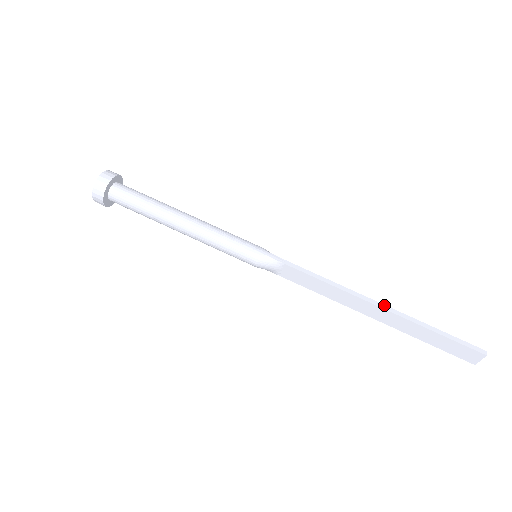
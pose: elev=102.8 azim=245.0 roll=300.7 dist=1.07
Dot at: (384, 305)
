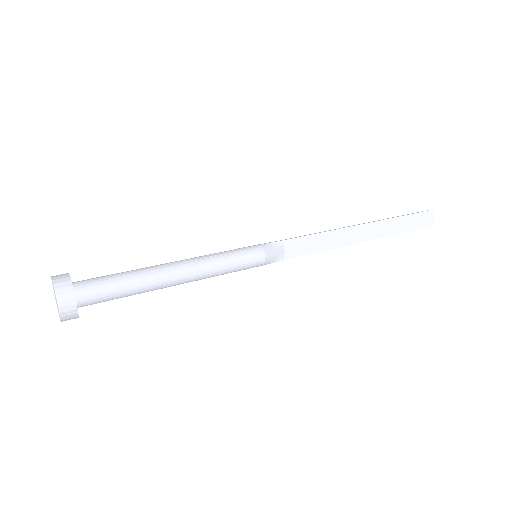
Dot at: (362, 224)
